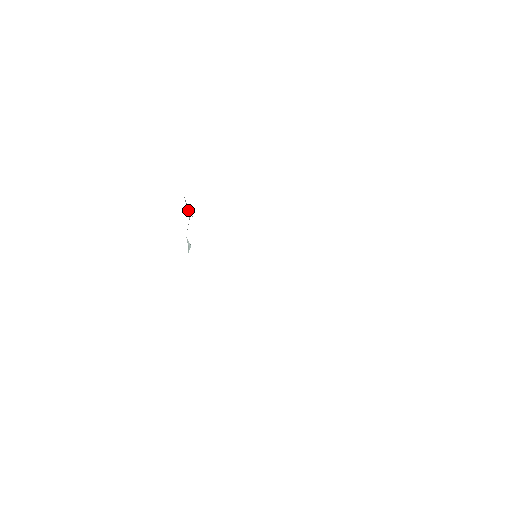
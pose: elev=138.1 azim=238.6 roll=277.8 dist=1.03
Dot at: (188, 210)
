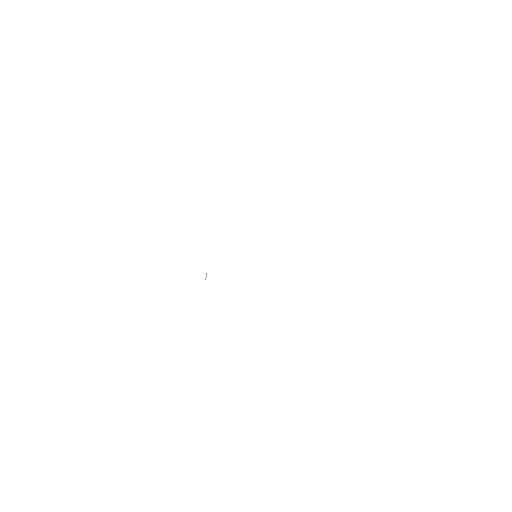
Dot at: occluded
